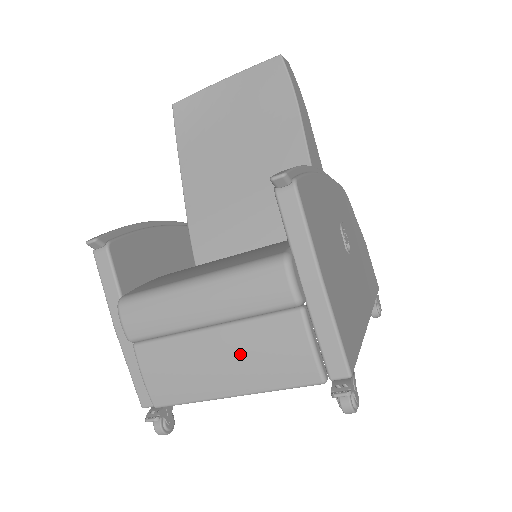
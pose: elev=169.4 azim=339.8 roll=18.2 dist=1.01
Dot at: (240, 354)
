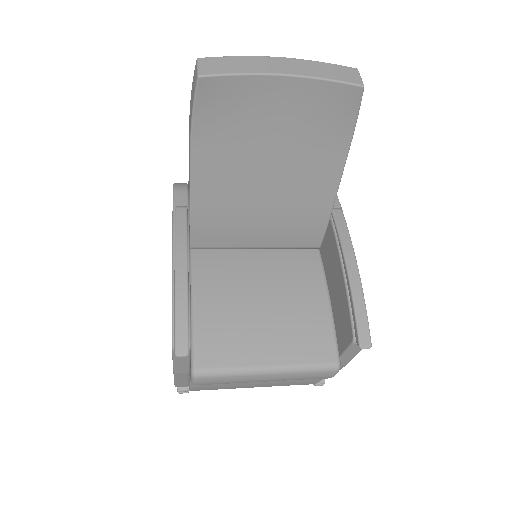
Dot at: (275, 383)
